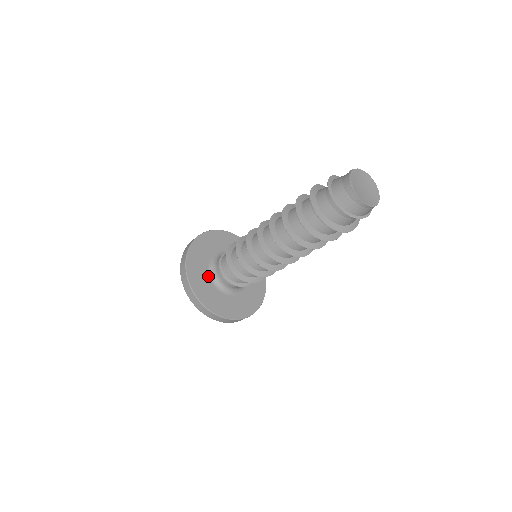
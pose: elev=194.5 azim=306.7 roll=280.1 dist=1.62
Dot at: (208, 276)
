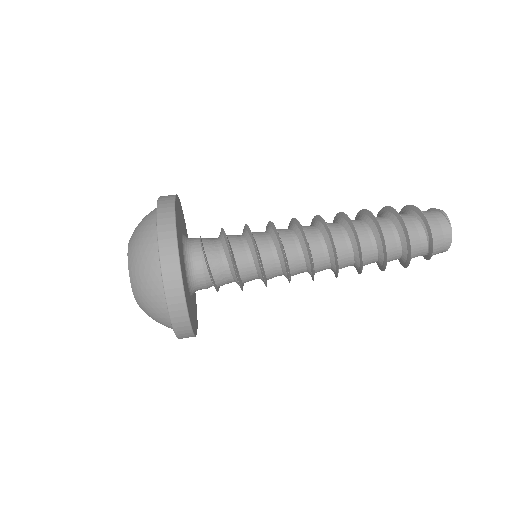
Dot at: (186, 277)
